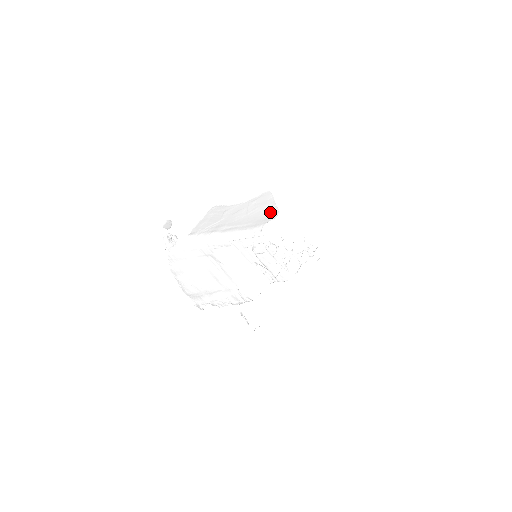
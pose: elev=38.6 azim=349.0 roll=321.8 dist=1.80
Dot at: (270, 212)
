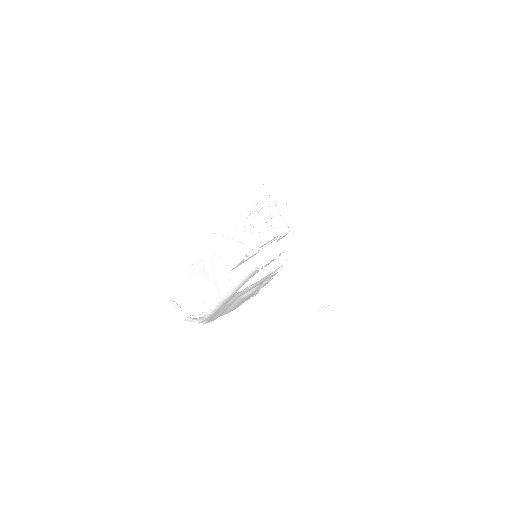
Dot at: (238, 249)
